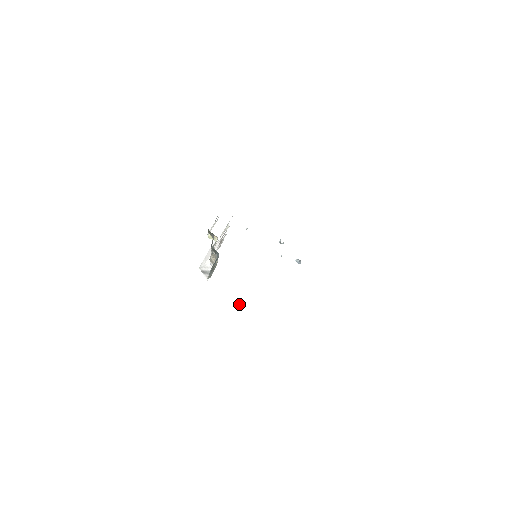
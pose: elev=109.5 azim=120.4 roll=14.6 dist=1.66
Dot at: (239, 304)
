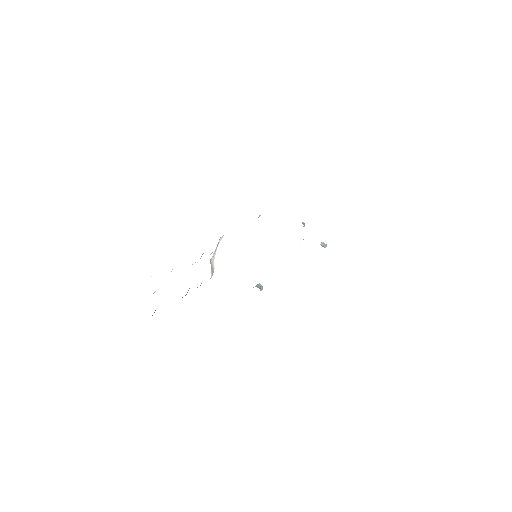
Dot at: occluded
